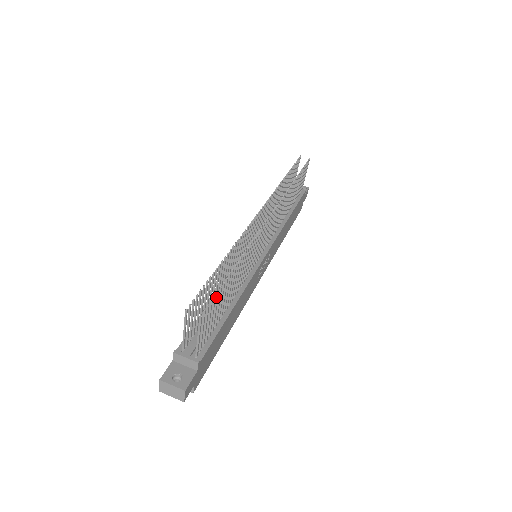
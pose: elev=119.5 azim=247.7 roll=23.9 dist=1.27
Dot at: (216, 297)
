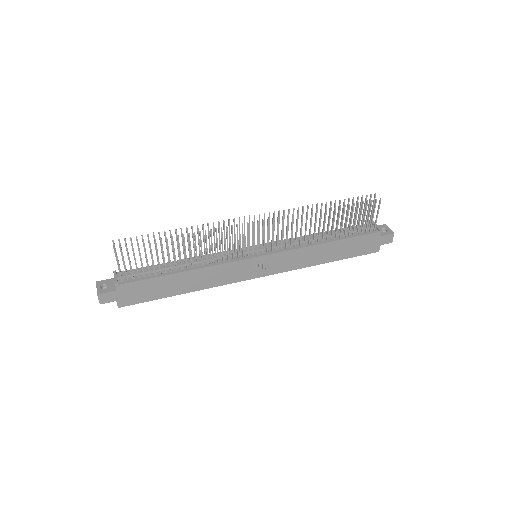
Dot at: (144, 246)
